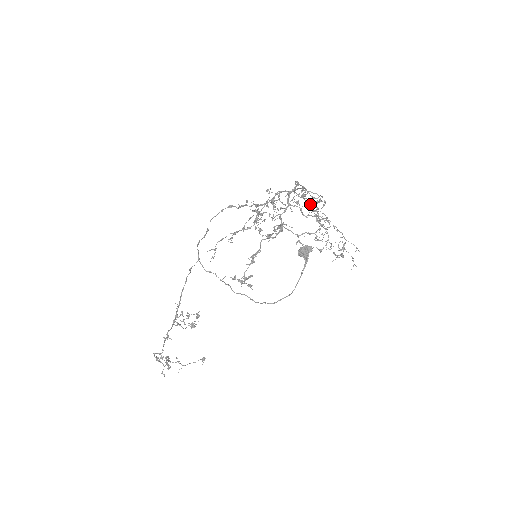
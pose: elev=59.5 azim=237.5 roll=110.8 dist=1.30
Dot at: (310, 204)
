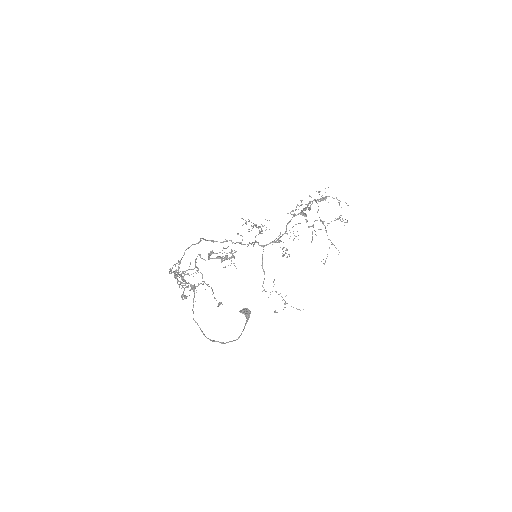
Dot at: (263, 269)
